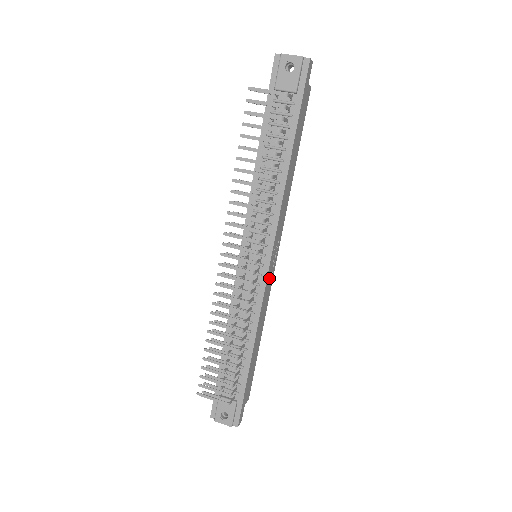
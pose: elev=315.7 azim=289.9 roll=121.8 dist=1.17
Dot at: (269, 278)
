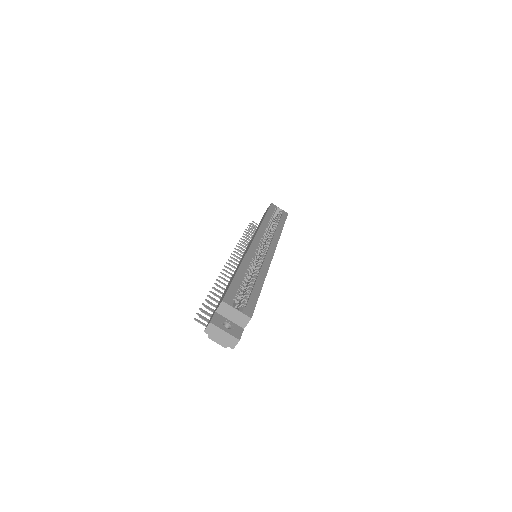
Dot at: occluded
